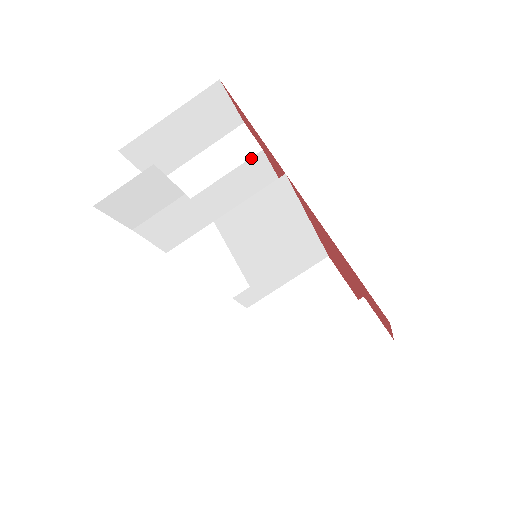
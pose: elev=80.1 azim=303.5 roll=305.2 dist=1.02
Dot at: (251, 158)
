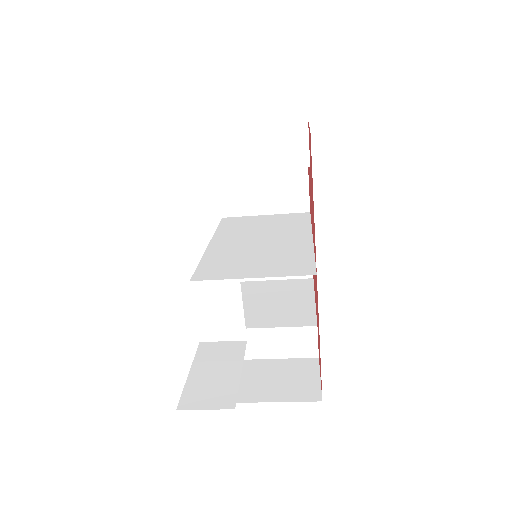
Dot at: (295, 167)
